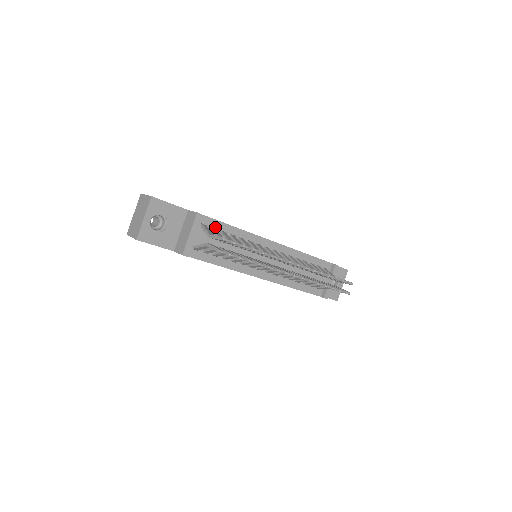
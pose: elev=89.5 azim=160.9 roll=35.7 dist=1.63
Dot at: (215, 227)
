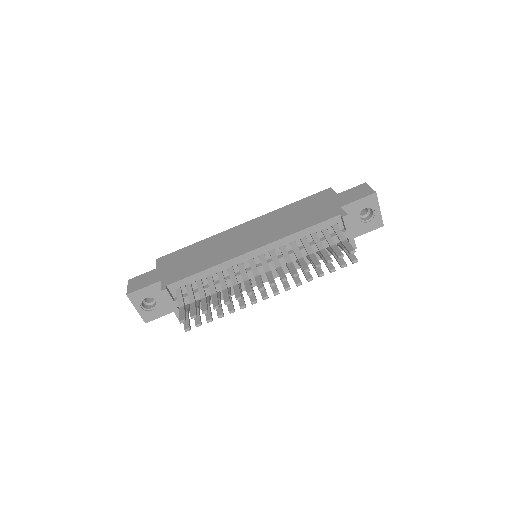
Dot at: (188, 283)
